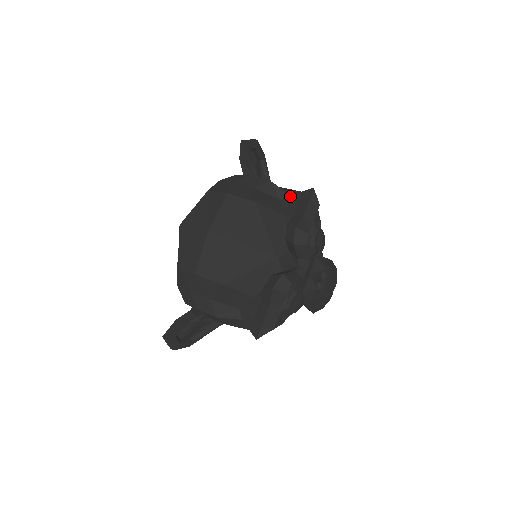
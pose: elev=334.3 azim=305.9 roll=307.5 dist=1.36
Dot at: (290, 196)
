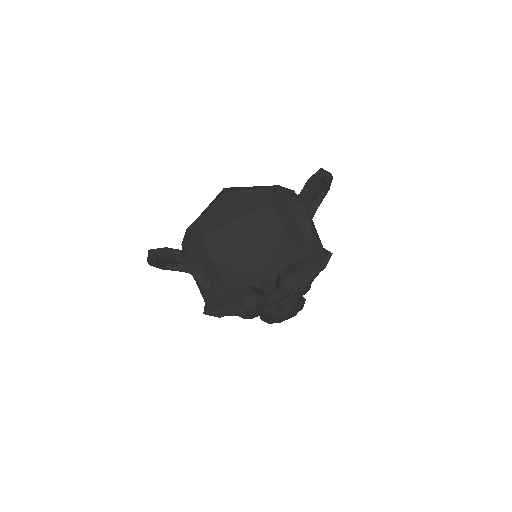
Dot at: (313, 242)
